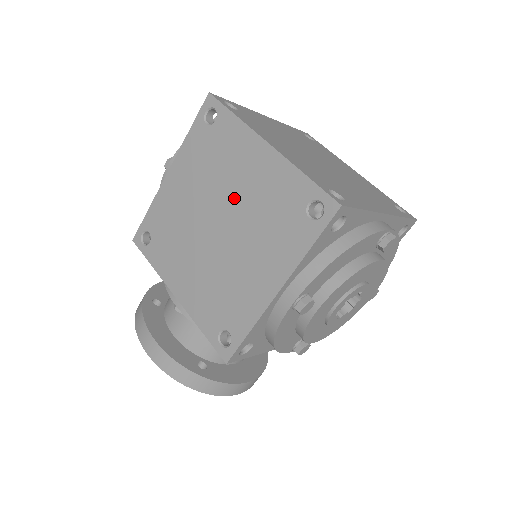
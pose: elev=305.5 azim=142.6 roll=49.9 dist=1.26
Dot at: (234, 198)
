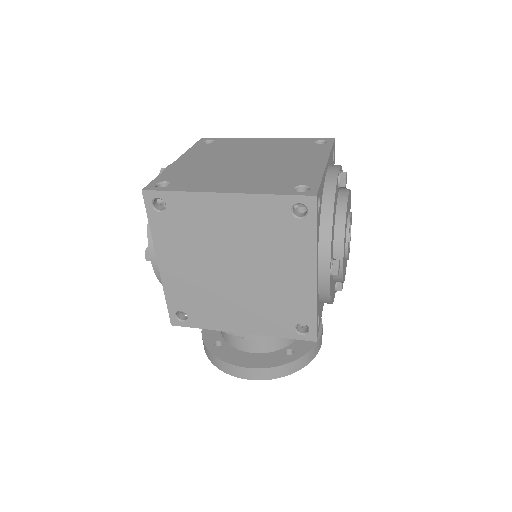
Dot at: (230, 244)
